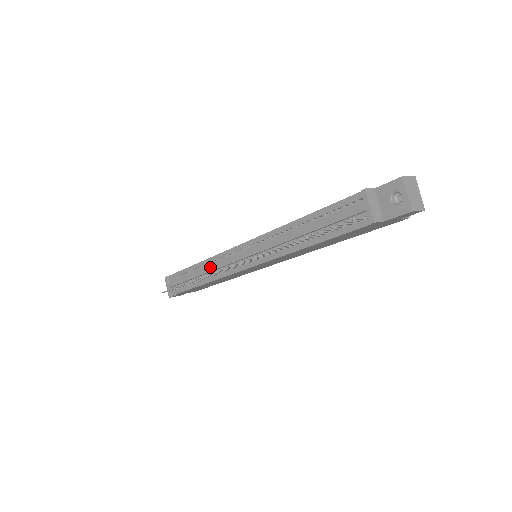
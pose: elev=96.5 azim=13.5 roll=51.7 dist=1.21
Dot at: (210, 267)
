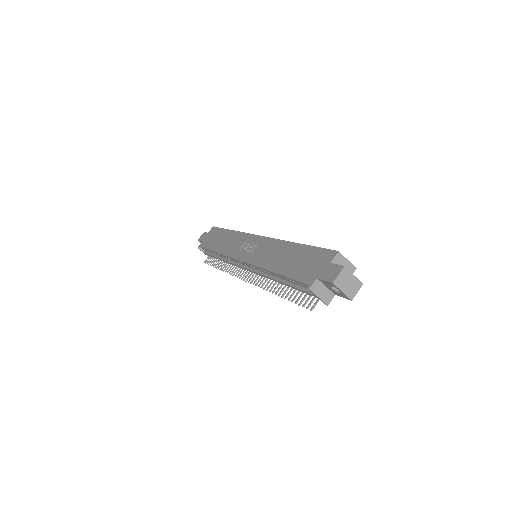
Dot at: (227, 262)
